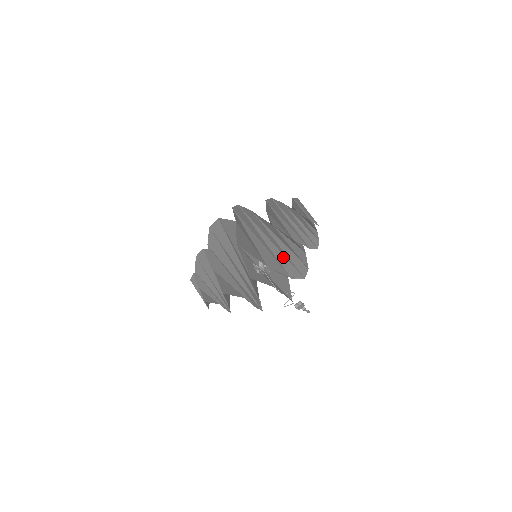
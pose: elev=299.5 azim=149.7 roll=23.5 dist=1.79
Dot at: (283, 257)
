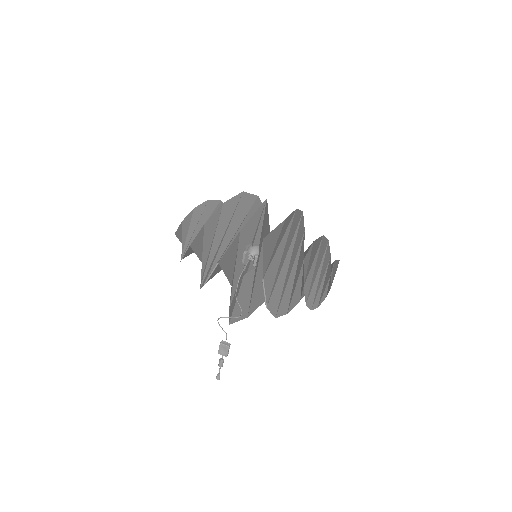
Dot at: (275, 272)
